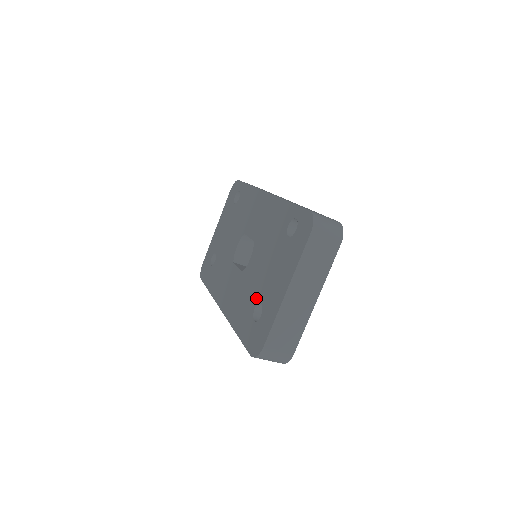
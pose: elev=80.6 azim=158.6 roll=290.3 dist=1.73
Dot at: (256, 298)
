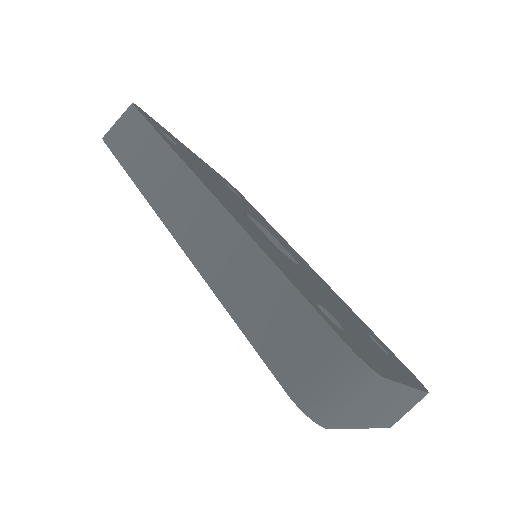
Dot at: occluded
